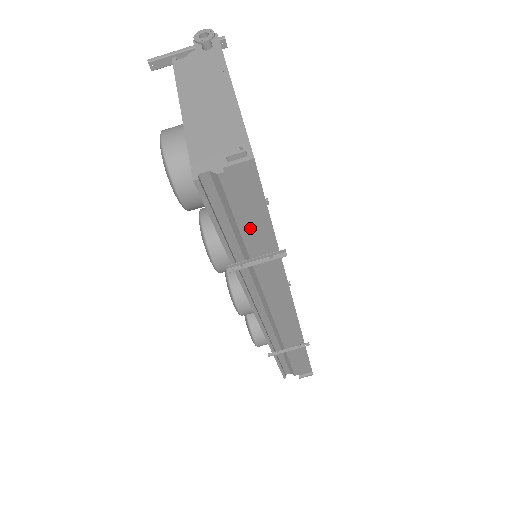
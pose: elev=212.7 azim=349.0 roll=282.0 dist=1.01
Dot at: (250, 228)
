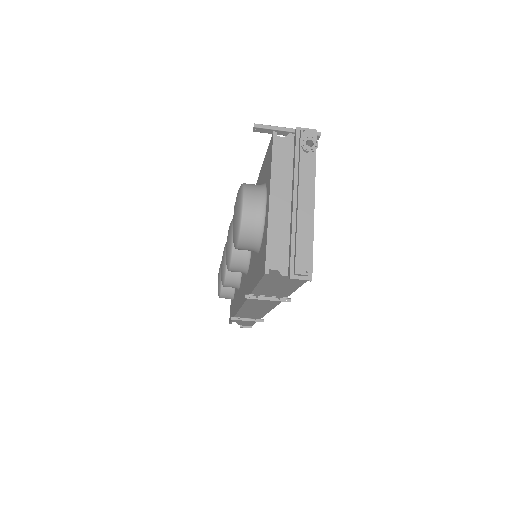
Dot at: (279, 289)
